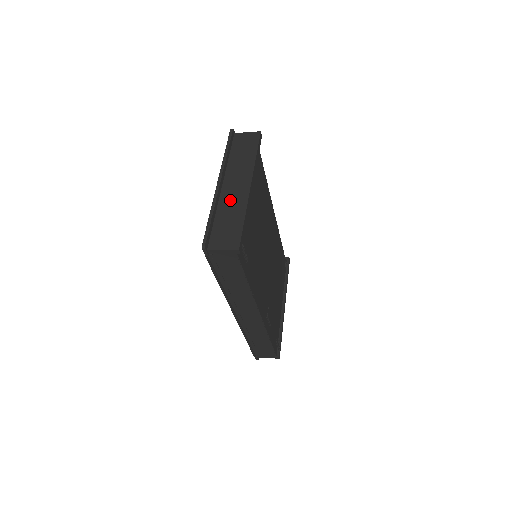
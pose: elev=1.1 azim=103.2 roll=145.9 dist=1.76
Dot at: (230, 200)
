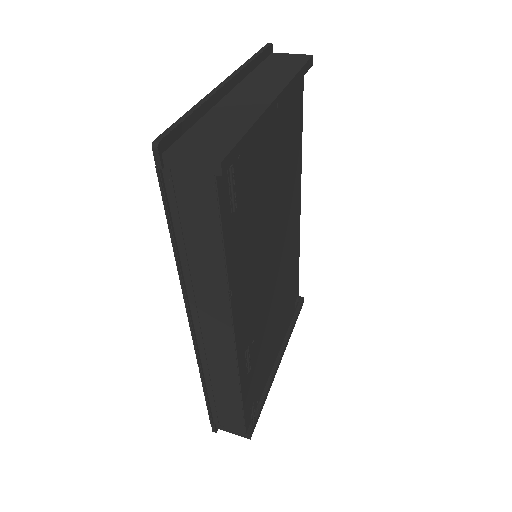
Dot at: (234, 107)
